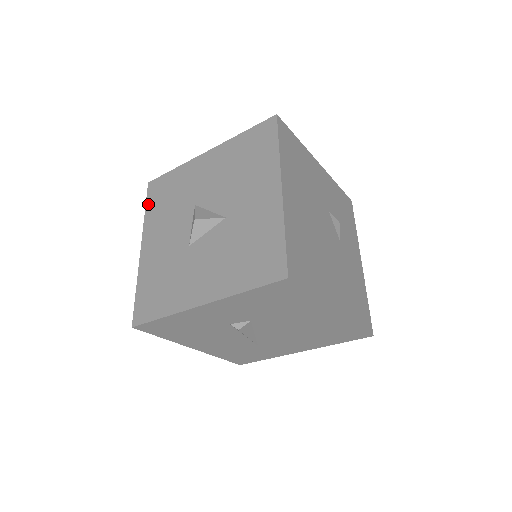
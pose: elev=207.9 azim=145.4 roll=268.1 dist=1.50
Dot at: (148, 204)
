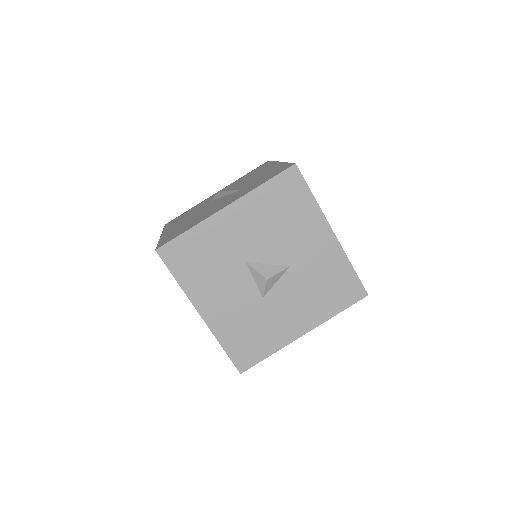
Dot at: (176, 273)
